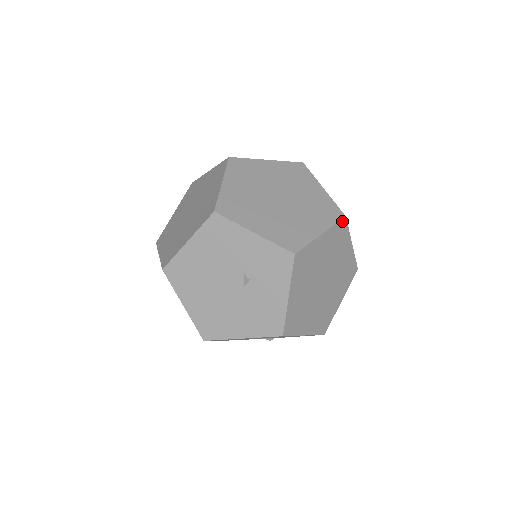
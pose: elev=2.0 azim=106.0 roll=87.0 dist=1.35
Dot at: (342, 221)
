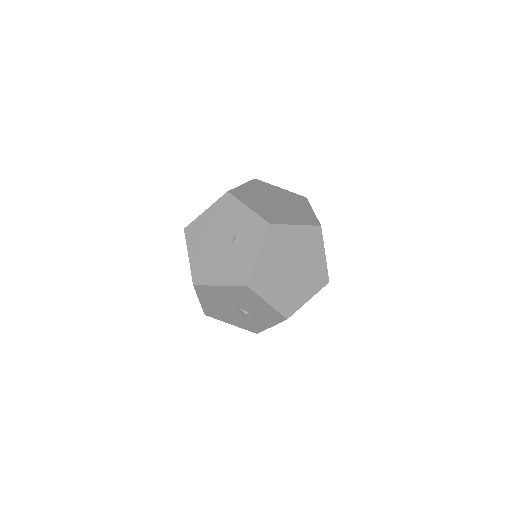
Dot at: (317, 227)
